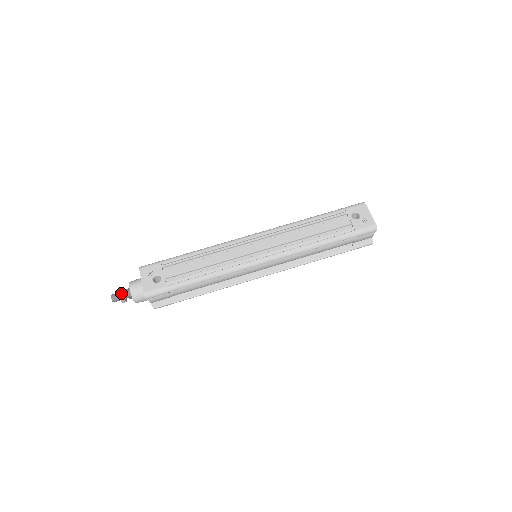
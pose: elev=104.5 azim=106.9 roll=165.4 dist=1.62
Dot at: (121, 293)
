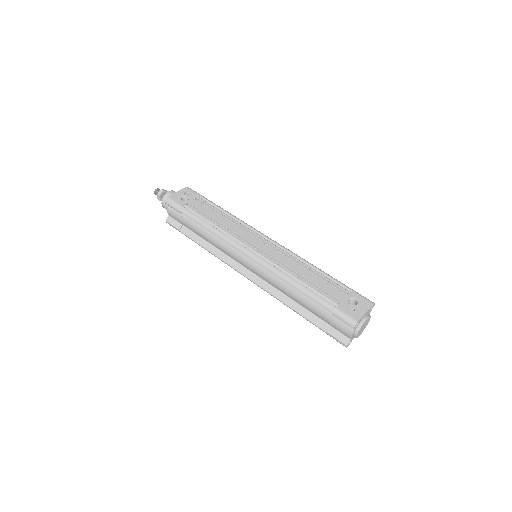
Dot at: (163, 191)
